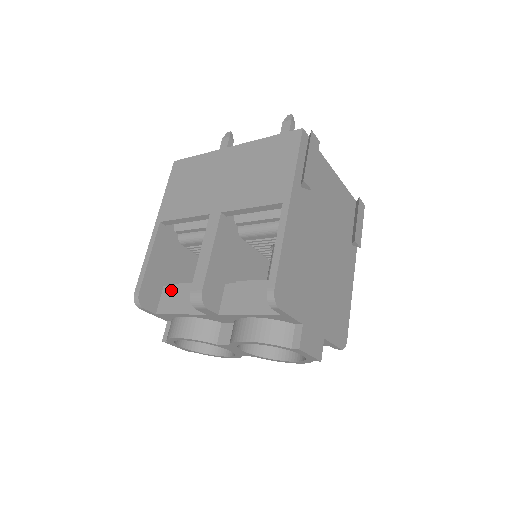
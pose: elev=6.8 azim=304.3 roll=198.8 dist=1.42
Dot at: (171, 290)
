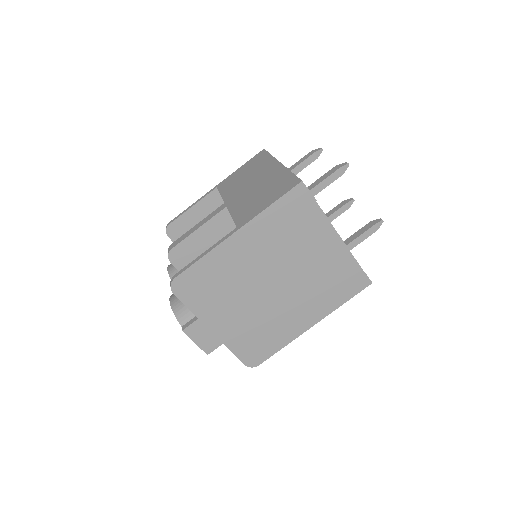
Dot at: occluded
